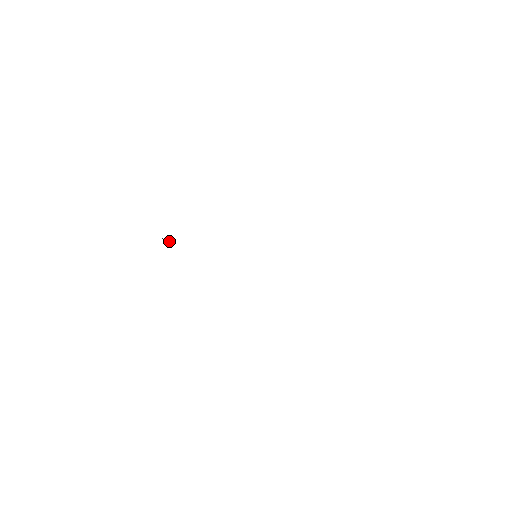
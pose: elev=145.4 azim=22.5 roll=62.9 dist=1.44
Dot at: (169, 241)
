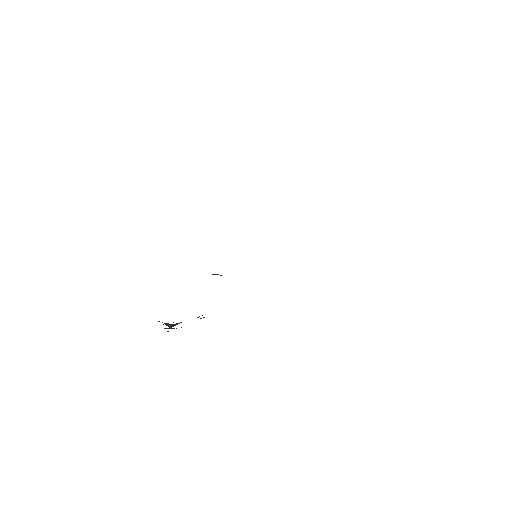
Dot at: (177, 324)
